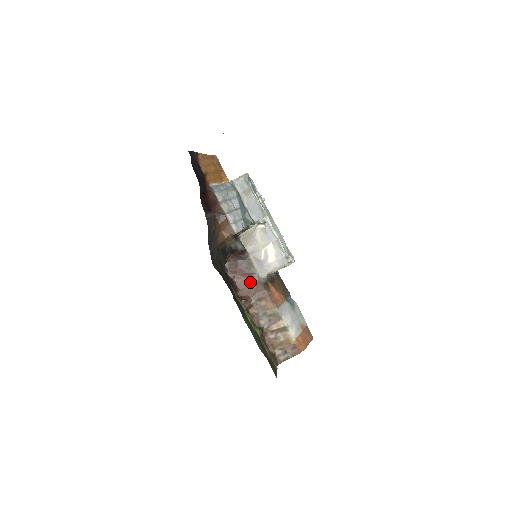
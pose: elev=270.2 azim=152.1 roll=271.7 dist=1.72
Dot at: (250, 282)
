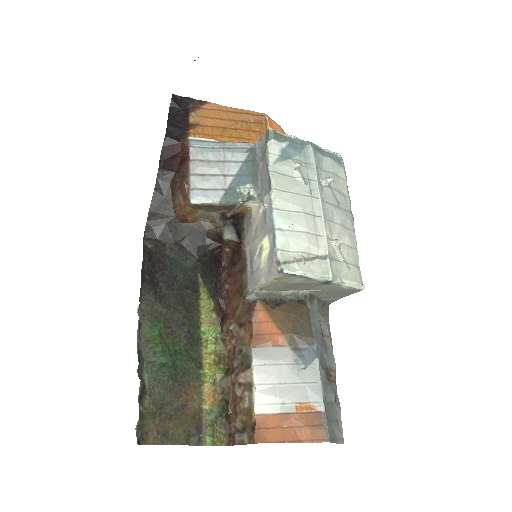
Dot at: (238, 294)
